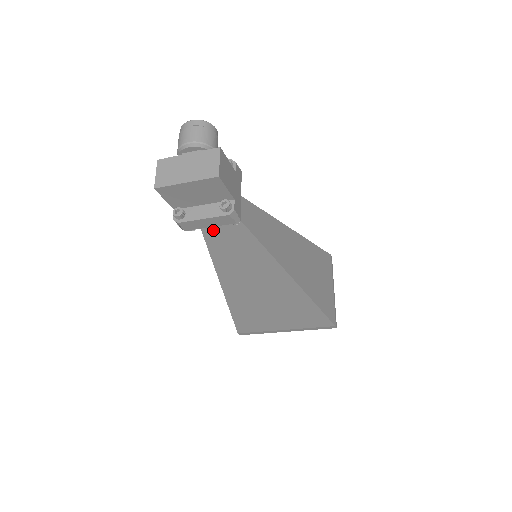
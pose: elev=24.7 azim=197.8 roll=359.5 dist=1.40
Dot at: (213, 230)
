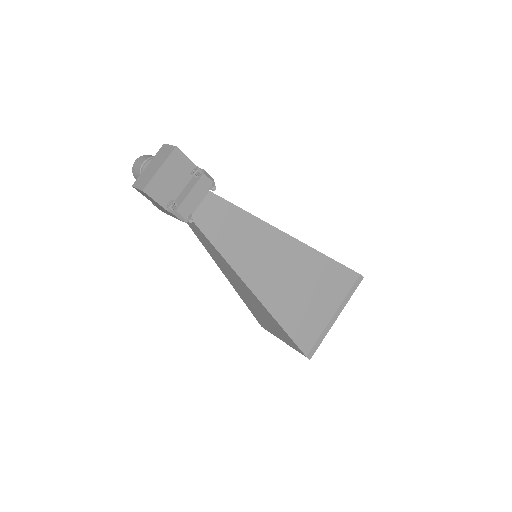
Dot at: (206, 221)
